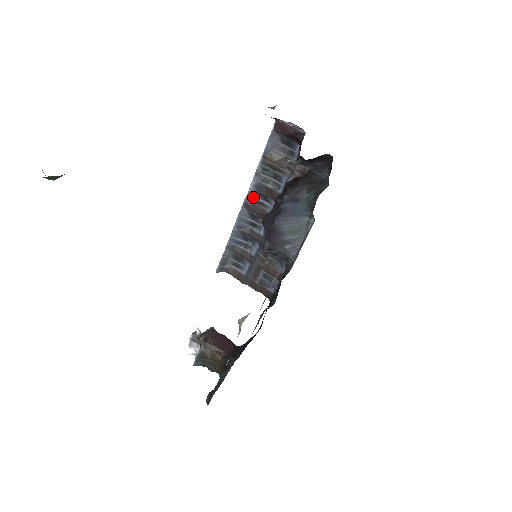
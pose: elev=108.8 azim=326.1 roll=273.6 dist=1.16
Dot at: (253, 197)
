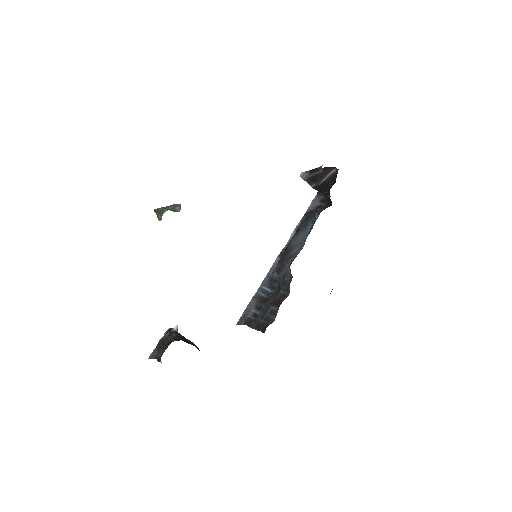
Dot at: occluded
